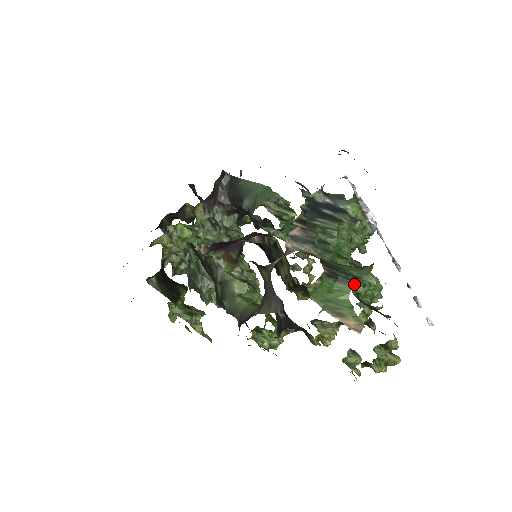
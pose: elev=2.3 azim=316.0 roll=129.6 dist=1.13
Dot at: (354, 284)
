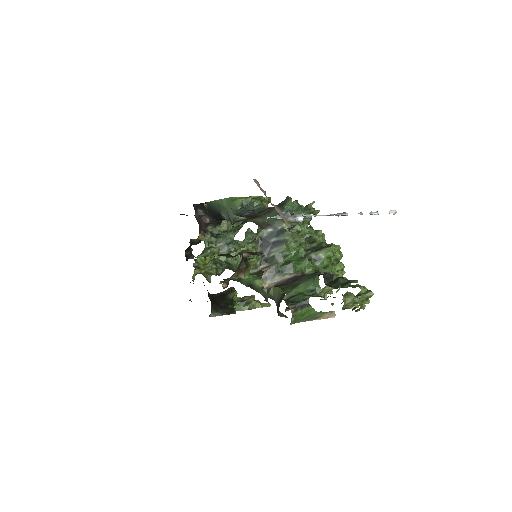
Dot at: (320, 265)
